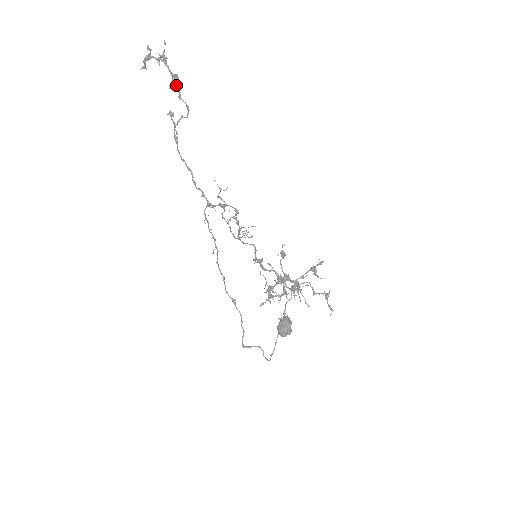
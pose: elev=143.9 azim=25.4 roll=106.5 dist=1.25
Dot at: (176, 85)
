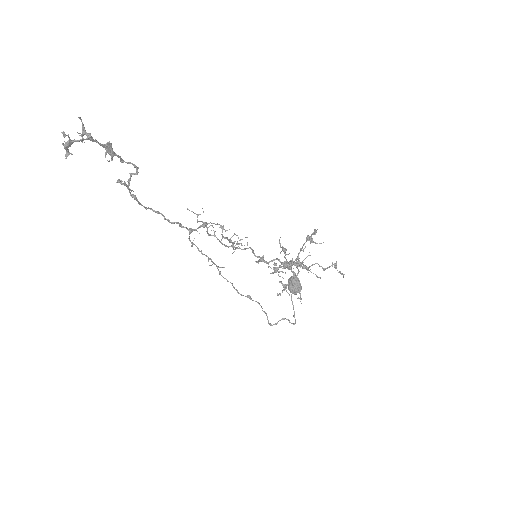
Dot at: (113, 153)
